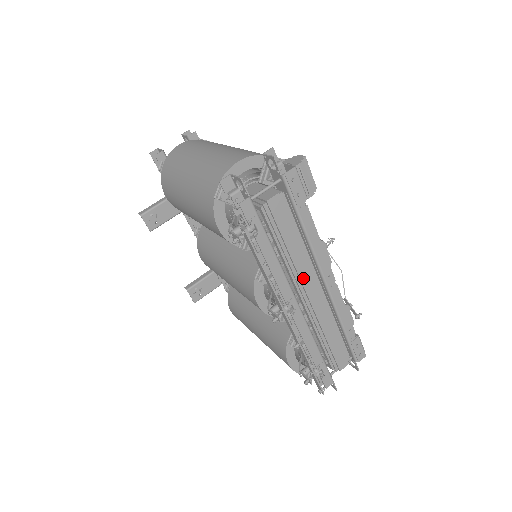
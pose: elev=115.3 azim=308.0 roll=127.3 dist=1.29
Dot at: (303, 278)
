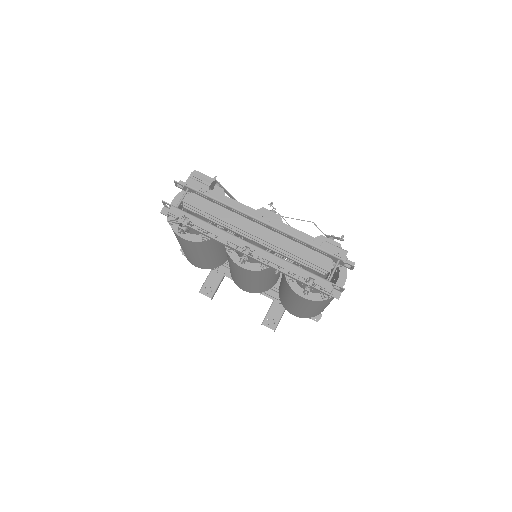
Dot at: (240, 227)
